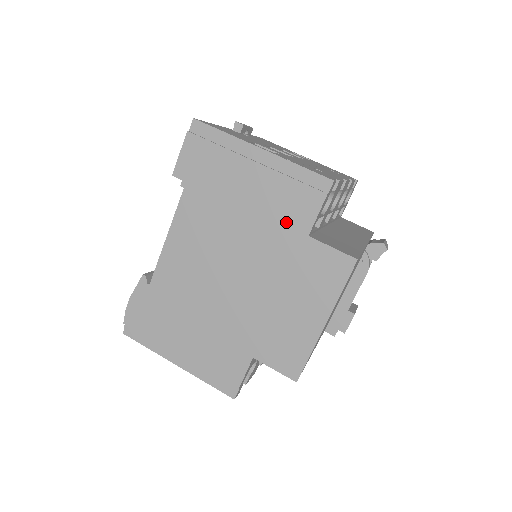
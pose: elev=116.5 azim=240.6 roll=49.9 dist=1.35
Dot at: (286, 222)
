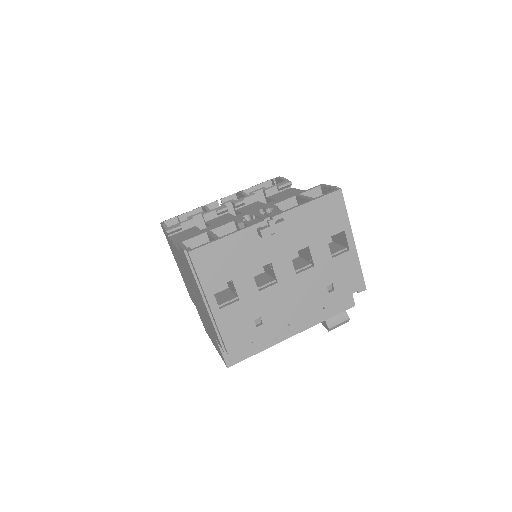
Dot at: (211, 326)
